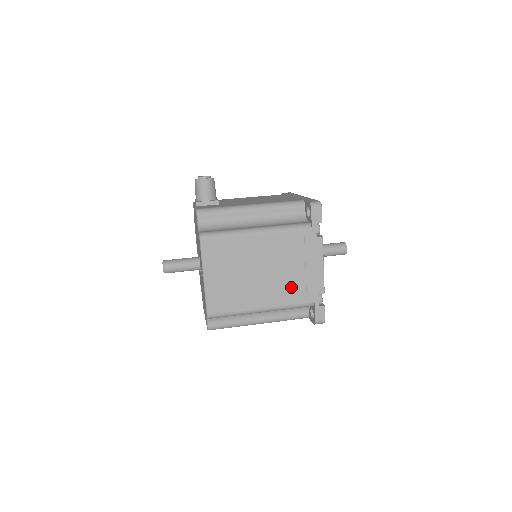
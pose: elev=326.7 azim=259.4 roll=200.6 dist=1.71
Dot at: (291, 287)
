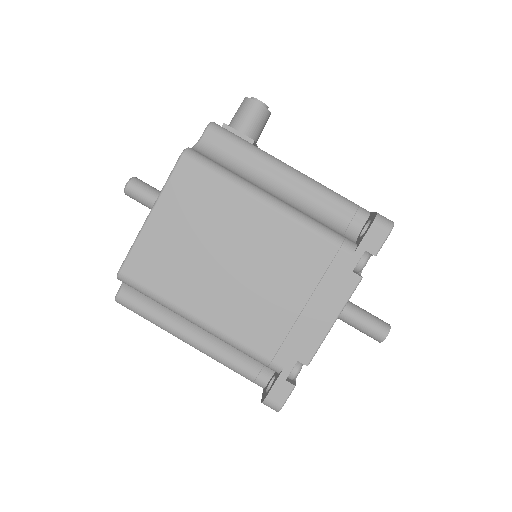
Dot at: (264, 319)
